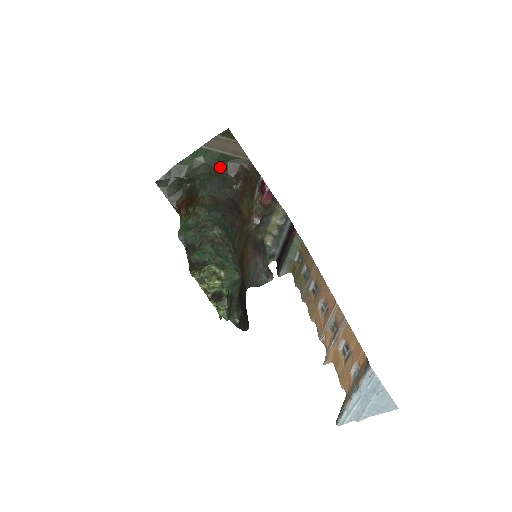
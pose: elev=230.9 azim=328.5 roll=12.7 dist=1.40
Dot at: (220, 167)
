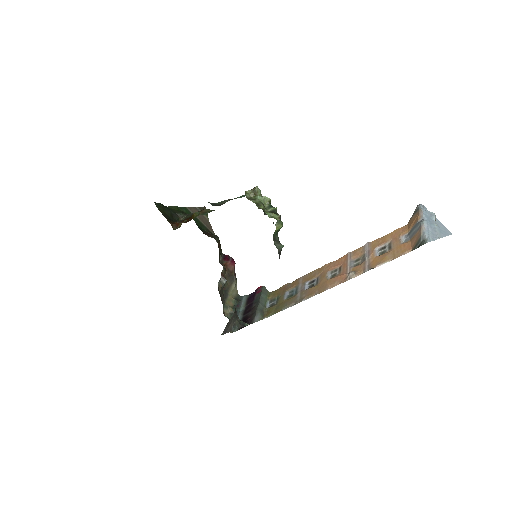
Dot at: (198, 227)
